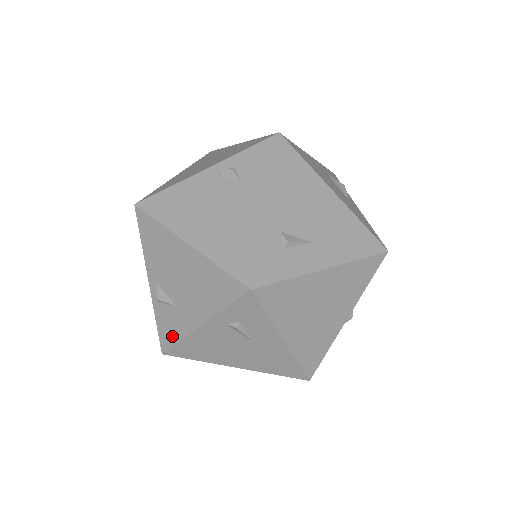
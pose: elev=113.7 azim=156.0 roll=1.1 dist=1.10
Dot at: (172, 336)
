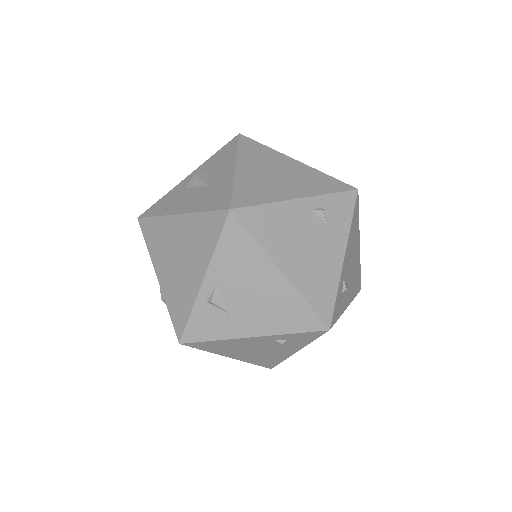
Dot at: (206, 334)
